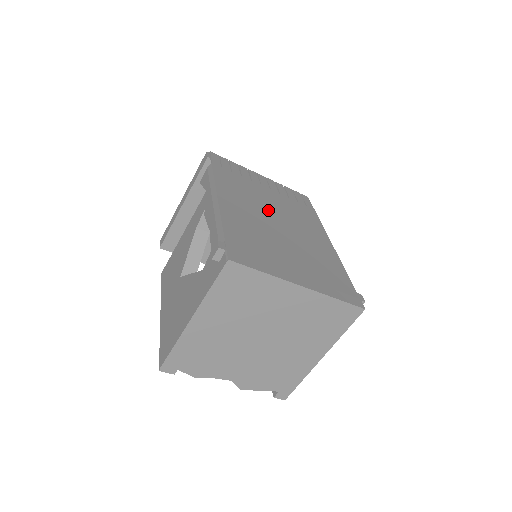
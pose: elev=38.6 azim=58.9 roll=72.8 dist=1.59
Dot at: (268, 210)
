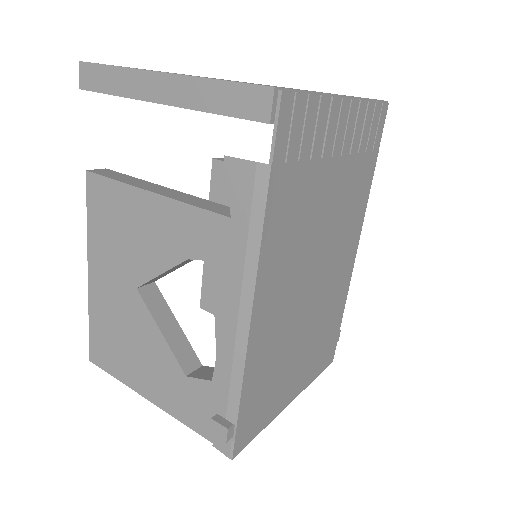
Dot at: (313, 253)
